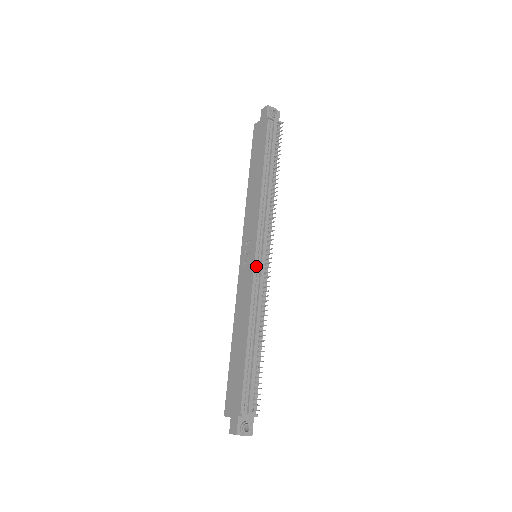
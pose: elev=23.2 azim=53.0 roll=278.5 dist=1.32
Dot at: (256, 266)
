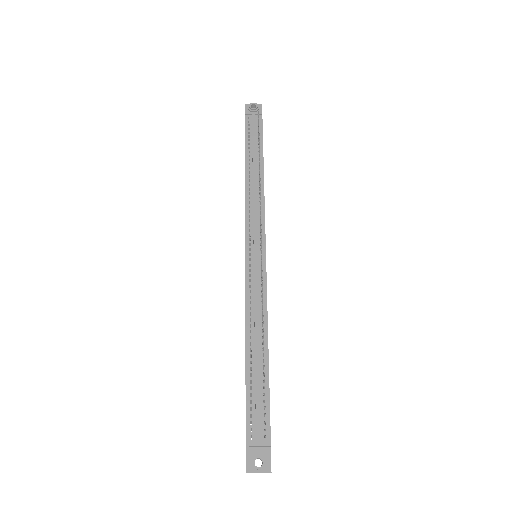
Dot at: (248, 265)
